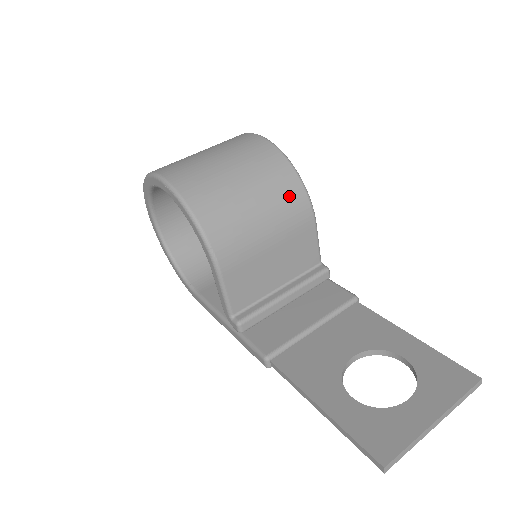
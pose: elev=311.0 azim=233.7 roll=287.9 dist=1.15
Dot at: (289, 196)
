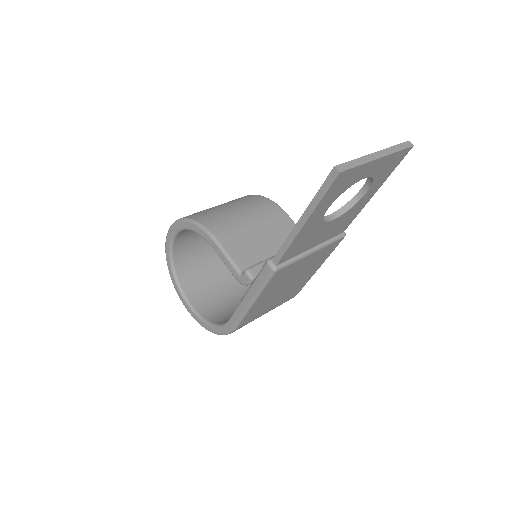
Dot at: (255, 201)
